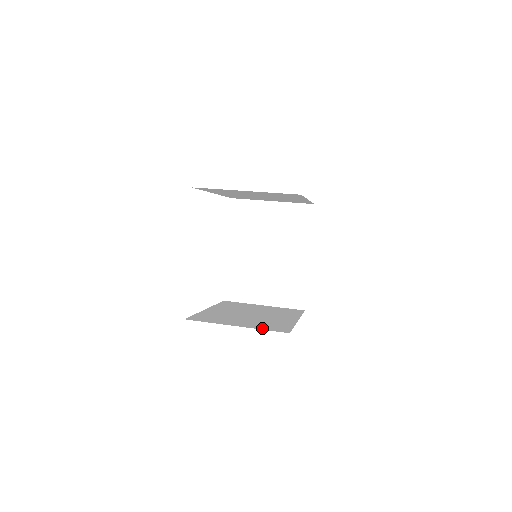
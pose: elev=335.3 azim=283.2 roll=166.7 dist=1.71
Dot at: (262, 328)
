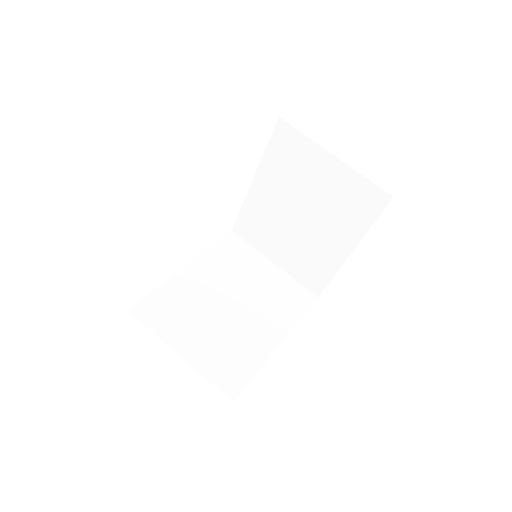
Dot at: (208, 372)
